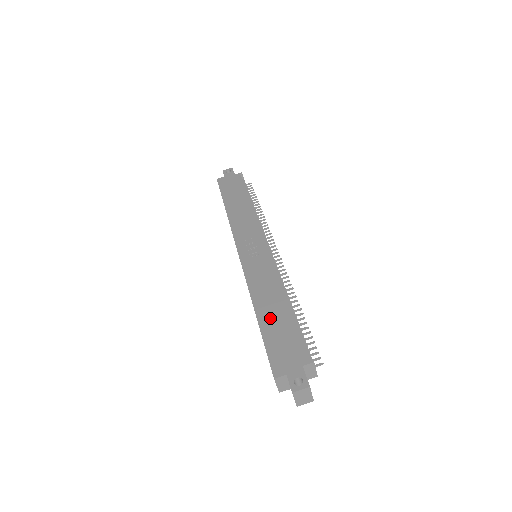
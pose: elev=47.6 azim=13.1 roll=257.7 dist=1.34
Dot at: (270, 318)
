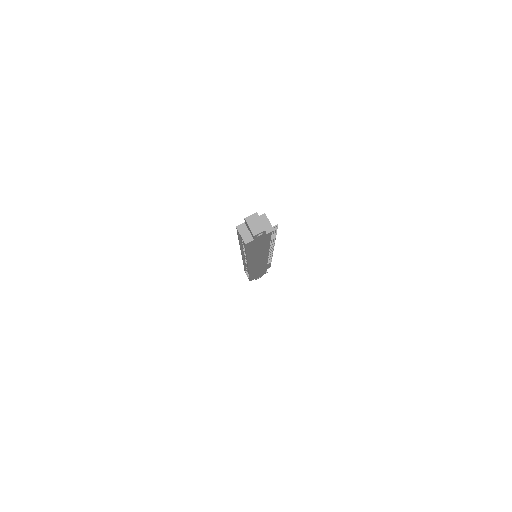
Dot at: occluded
